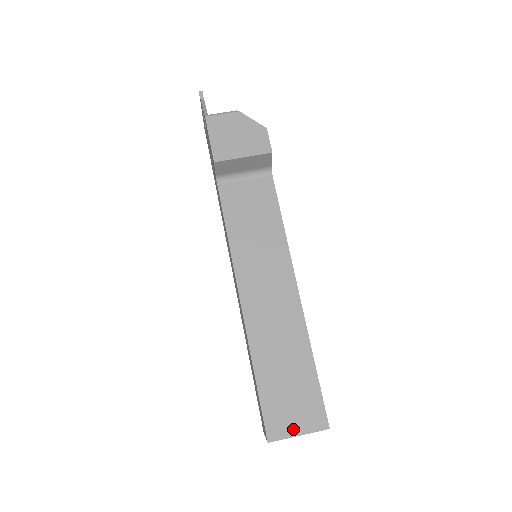
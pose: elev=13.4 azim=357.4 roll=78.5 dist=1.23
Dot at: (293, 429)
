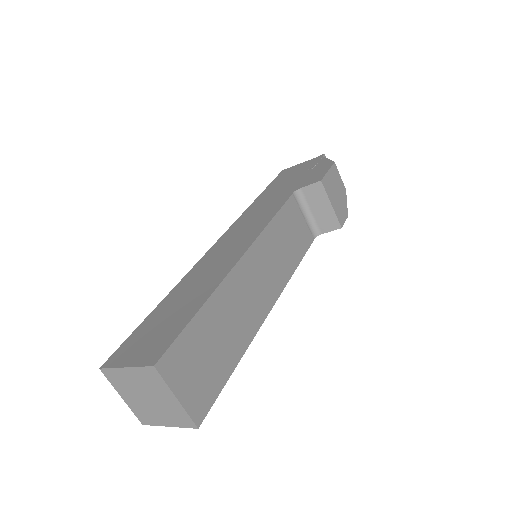
Dot at: (180, 386)
